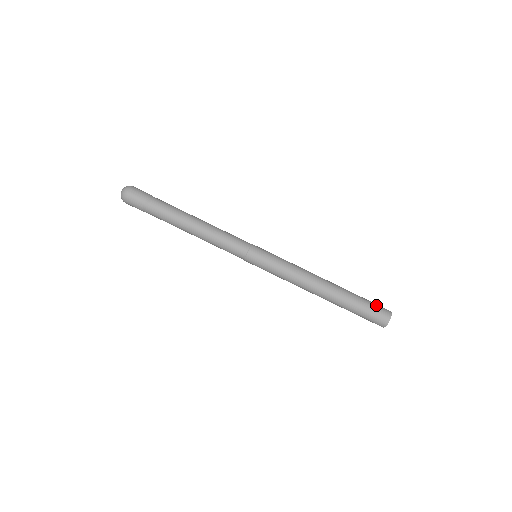
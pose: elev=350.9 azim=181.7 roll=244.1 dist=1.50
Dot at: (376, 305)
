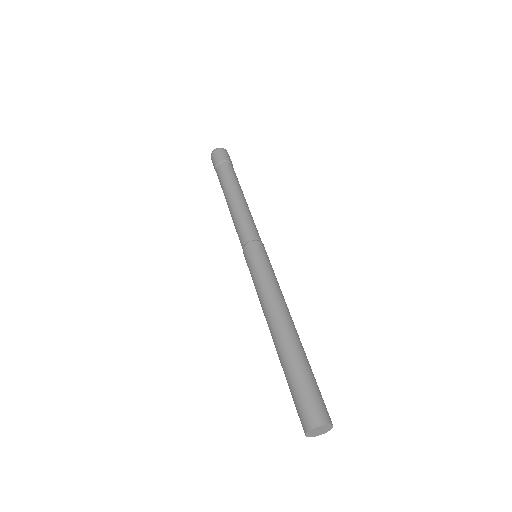
Dot at: (317, 397)
